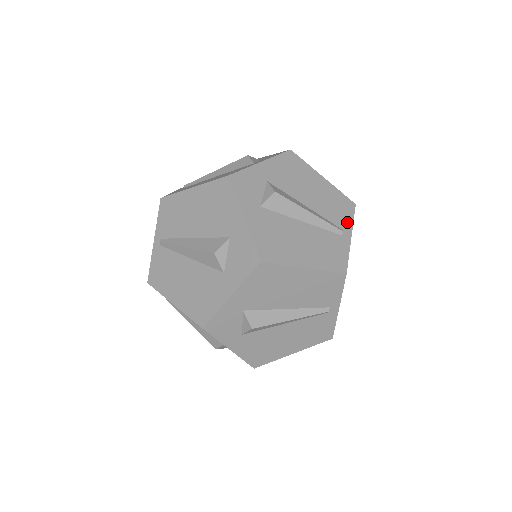
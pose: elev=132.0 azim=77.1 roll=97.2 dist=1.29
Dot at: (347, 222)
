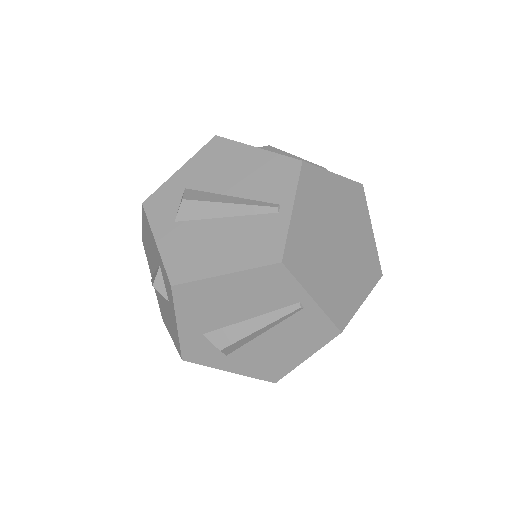
Dot at: occluded
